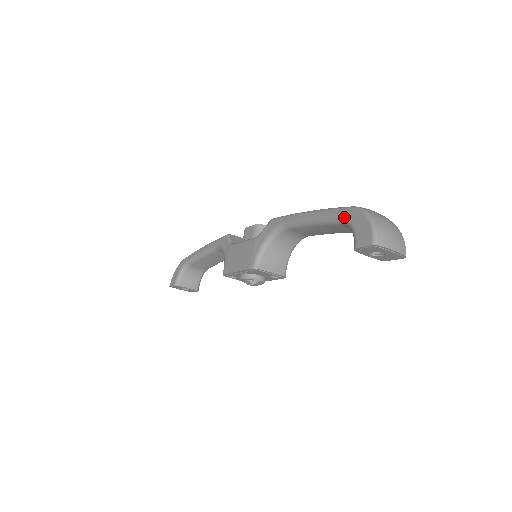
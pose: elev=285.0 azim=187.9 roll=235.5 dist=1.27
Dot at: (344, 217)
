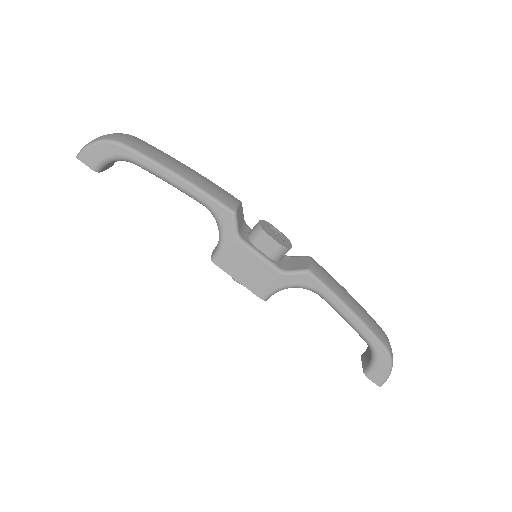
Dot at: (376, 351)
